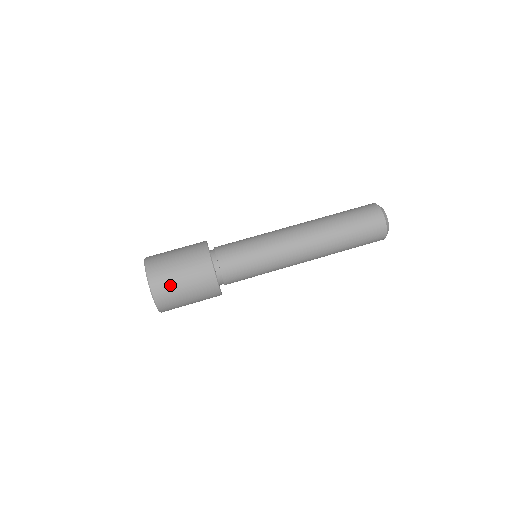
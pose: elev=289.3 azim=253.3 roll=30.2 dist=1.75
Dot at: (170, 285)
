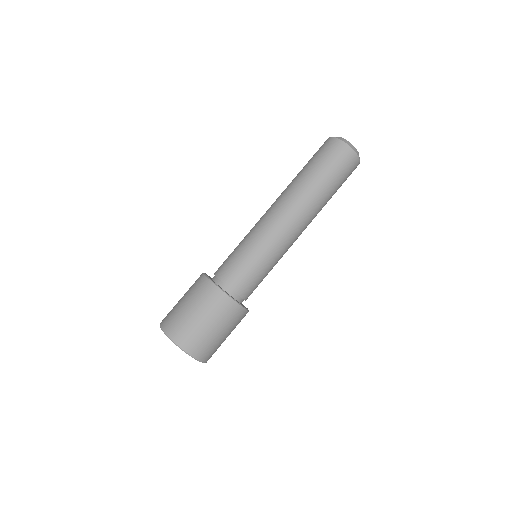
Dot at: (199, 336)
